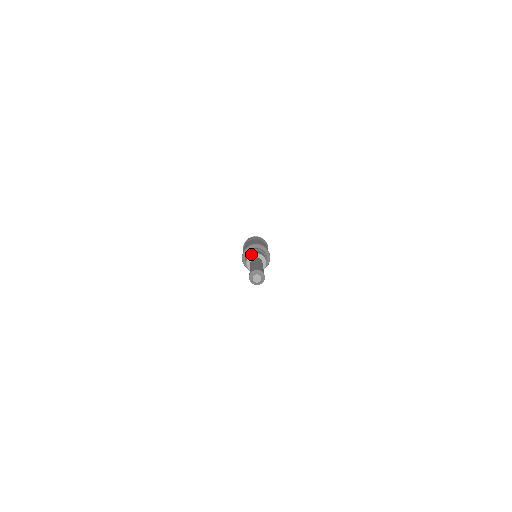
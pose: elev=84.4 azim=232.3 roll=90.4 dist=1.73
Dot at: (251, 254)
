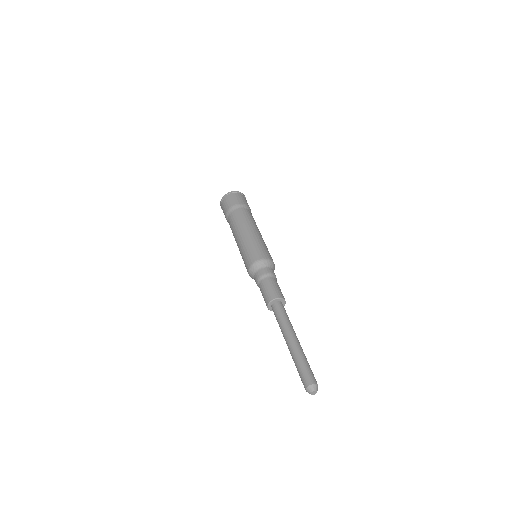
Dot at: (276, 298)
